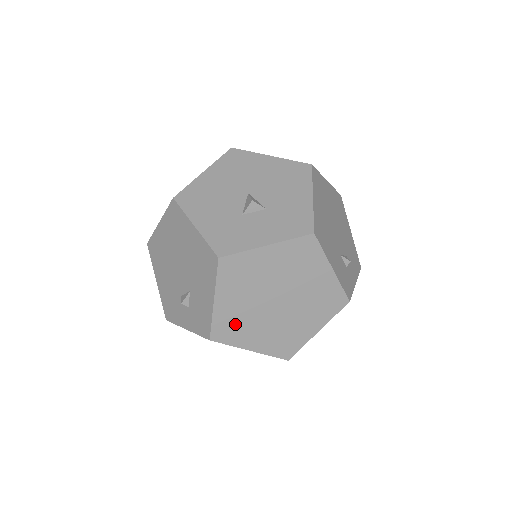
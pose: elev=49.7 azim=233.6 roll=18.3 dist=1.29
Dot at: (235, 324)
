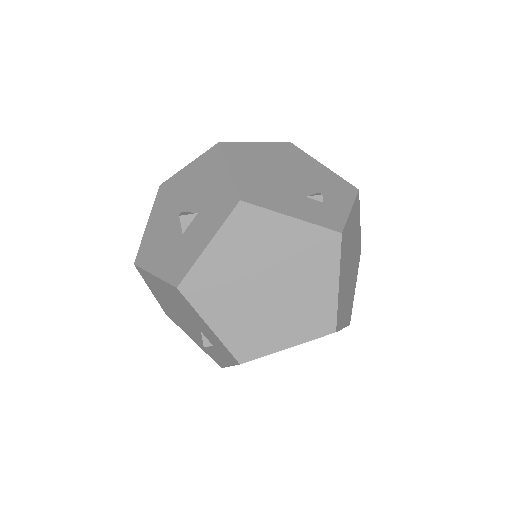
Dot at: (249, 334)
